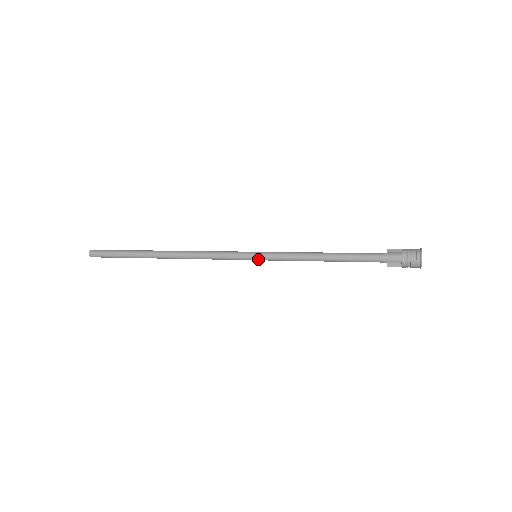
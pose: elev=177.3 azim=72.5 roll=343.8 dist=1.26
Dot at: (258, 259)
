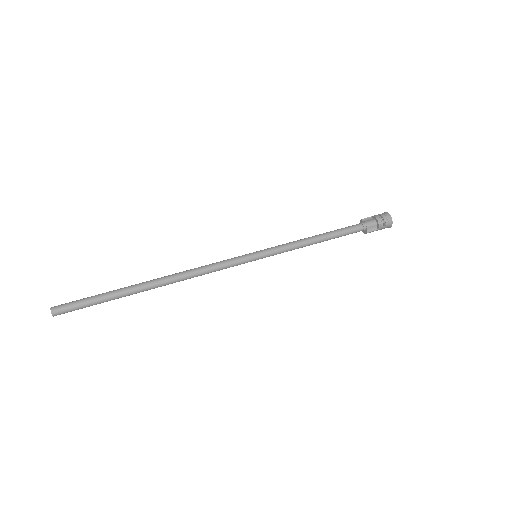
Dot at: (260, 258)
